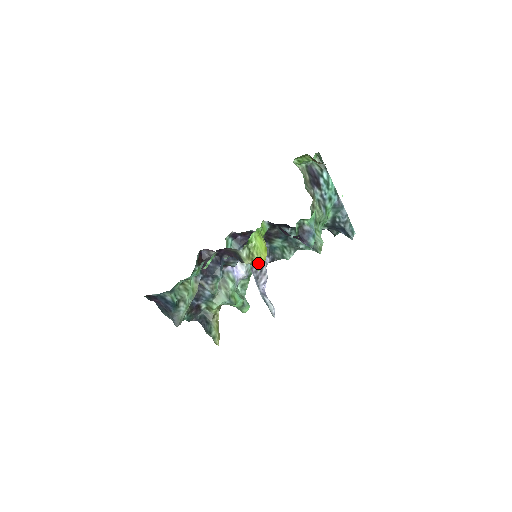
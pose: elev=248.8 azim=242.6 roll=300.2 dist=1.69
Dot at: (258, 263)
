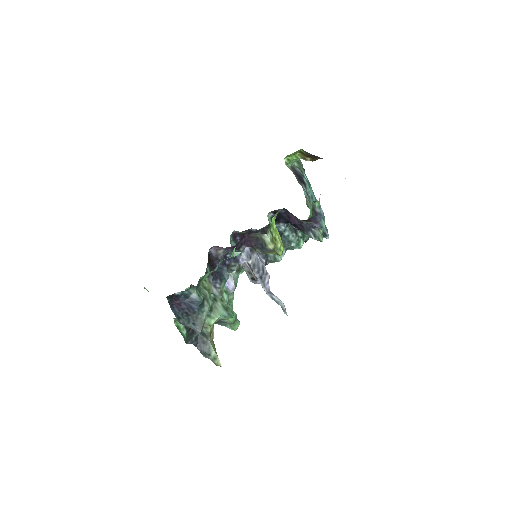
Dot at: (280, 248)
